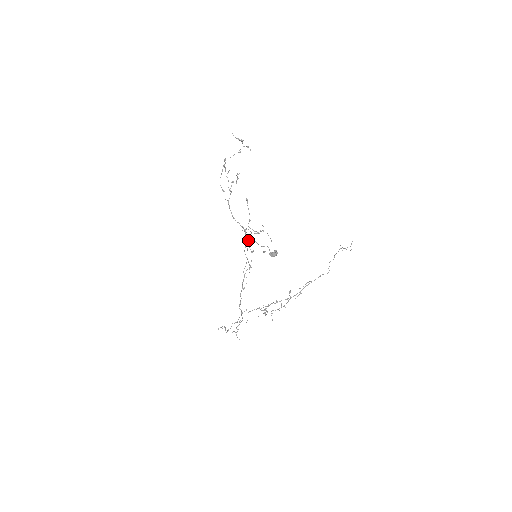
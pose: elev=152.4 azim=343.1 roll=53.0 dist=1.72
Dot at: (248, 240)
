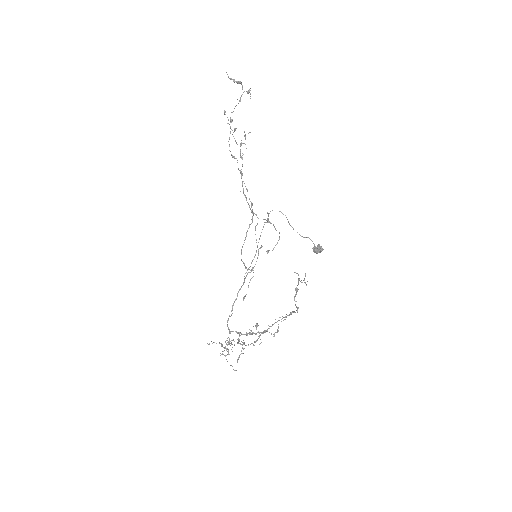
Dot at: (255, 230)
